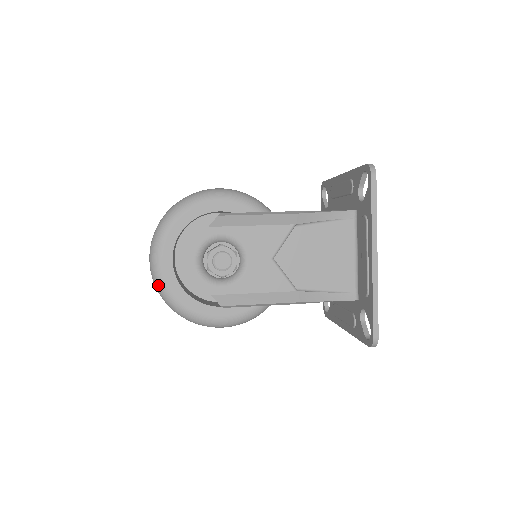
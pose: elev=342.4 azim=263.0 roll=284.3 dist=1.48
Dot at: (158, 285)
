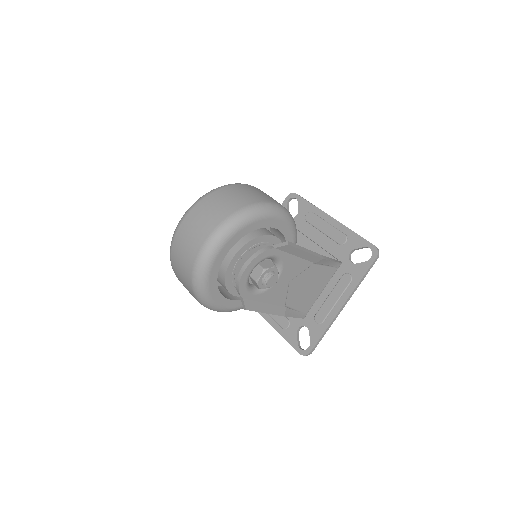
Dot at: (201, 270)
